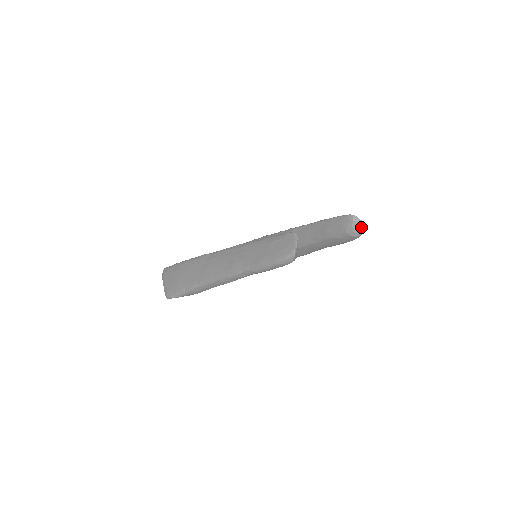
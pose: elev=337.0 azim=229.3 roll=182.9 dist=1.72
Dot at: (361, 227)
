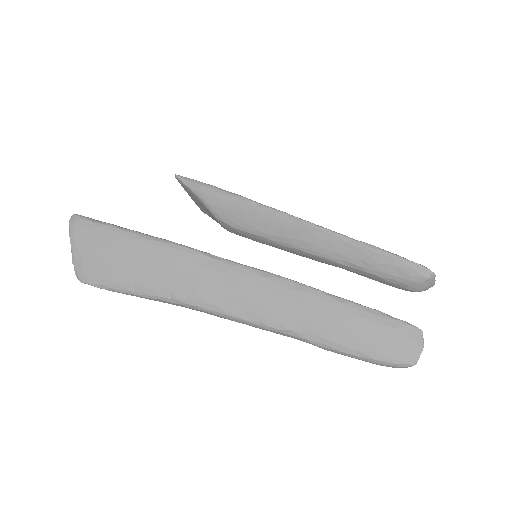
Dot at: (429, 286)
